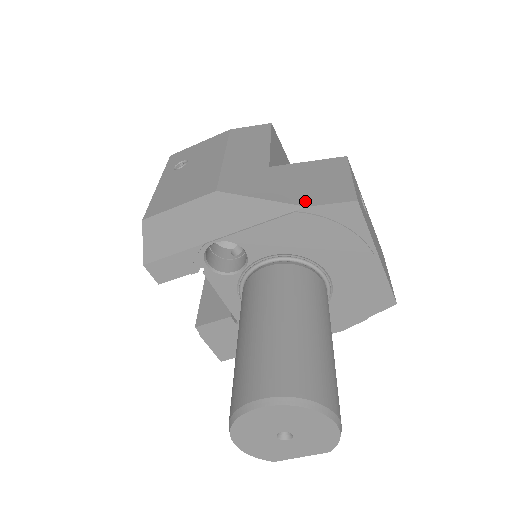
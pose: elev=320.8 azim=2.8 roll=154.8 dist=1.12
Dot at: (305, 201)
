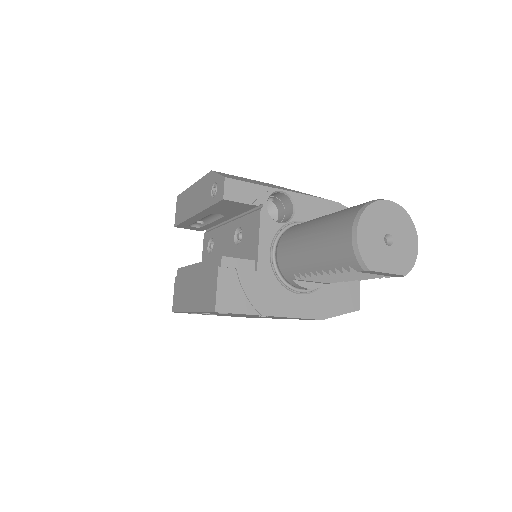
Dot at: occluded
